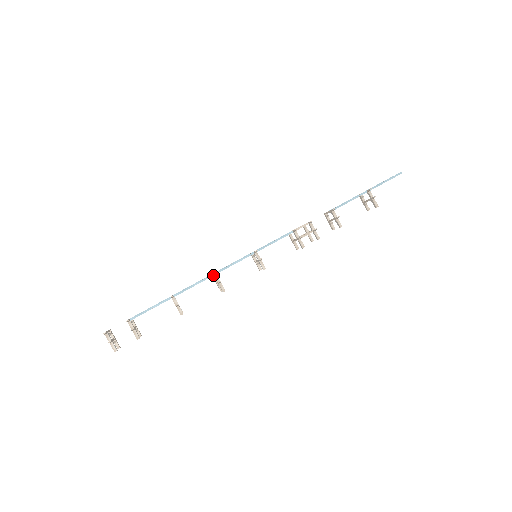
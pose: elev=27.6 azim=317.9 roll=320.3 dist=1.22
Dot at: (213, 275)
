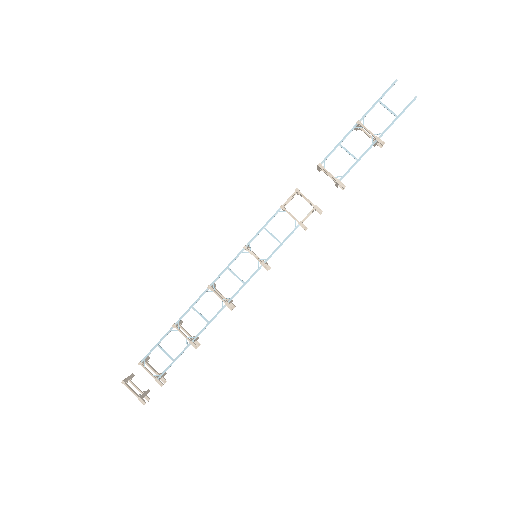
Dot at: occluded
